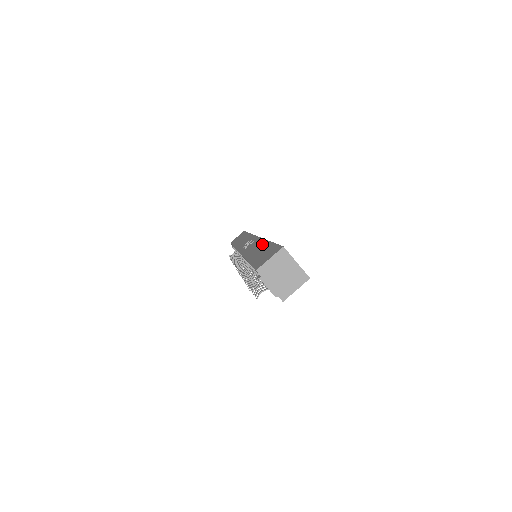
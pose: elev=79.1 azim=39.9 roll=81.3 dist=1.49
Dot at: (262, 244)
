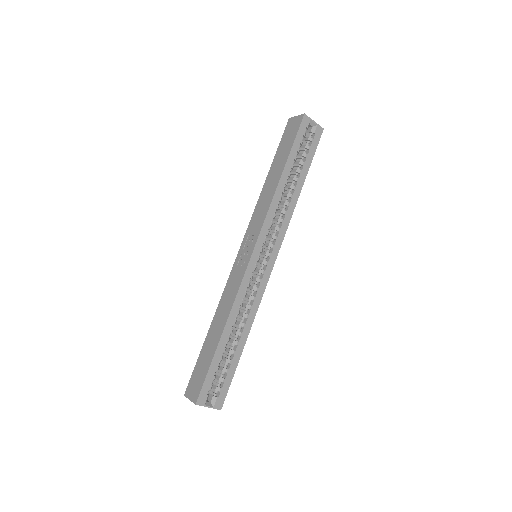
Dot at: (222, 322)
